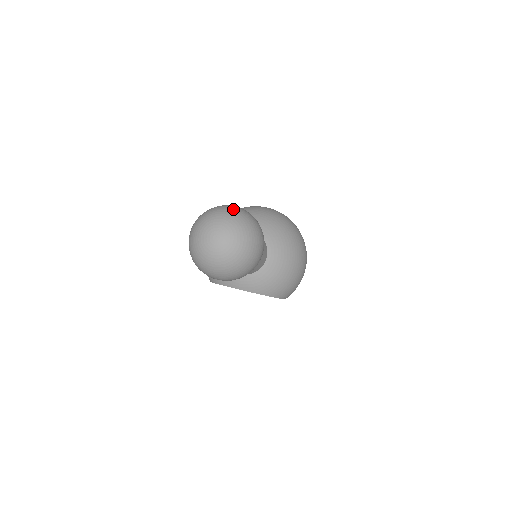
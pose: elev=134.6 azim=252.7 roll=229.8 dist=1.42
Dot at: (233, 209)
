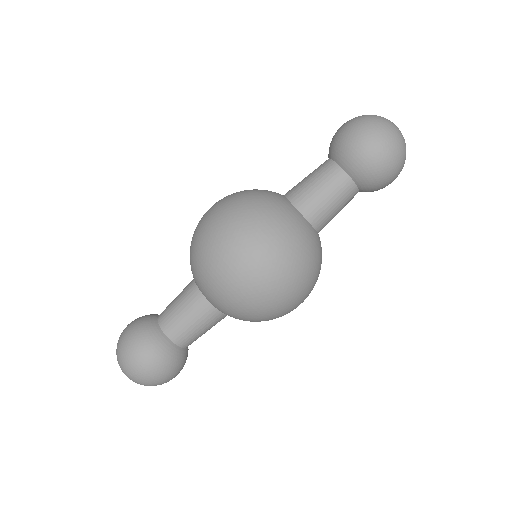
Dot at: (136, 379)
